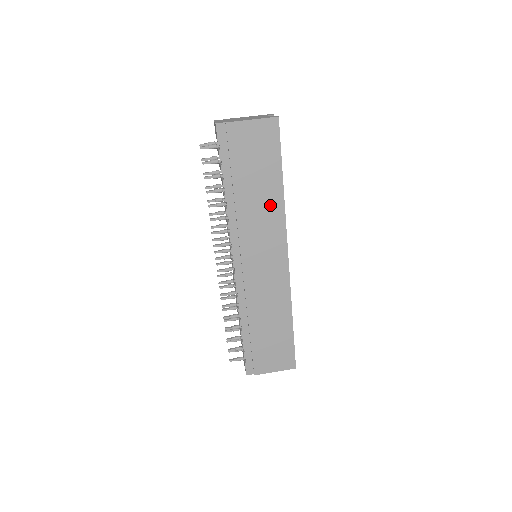
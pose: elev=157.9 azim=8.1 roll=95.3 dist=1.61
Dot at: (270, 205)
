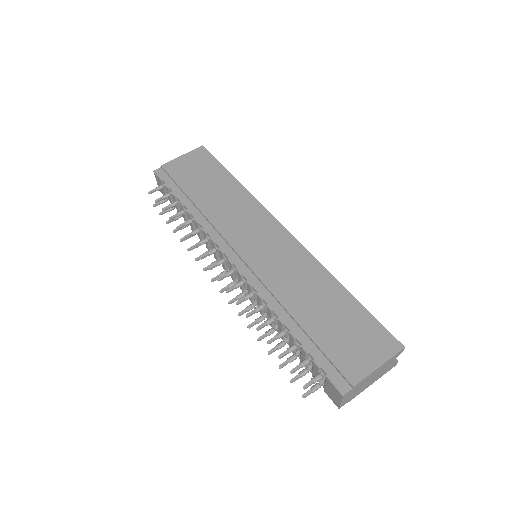
Dot at: (234, 197)
